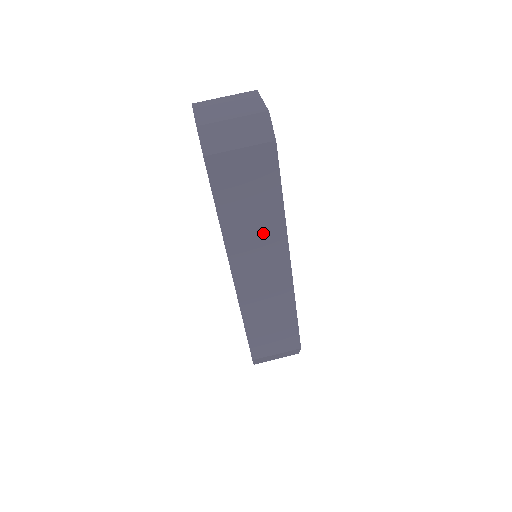
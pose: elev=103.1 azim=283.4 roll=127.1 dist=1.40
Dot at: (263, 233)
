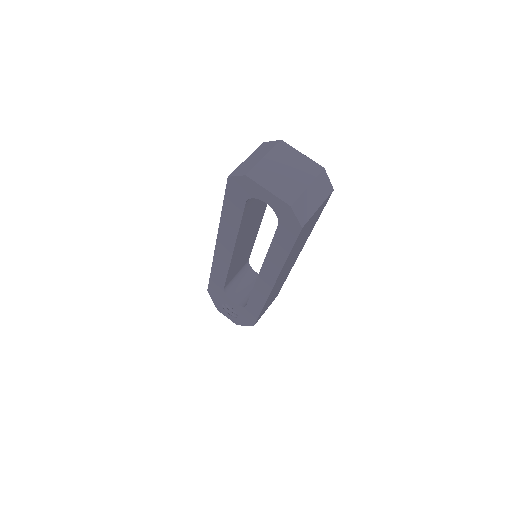
Dot at: (299, 248)
